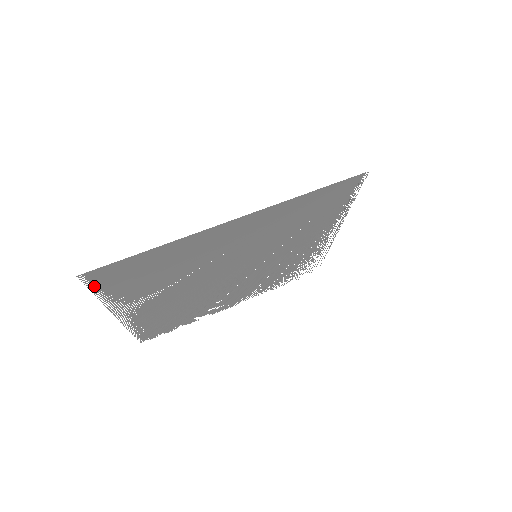
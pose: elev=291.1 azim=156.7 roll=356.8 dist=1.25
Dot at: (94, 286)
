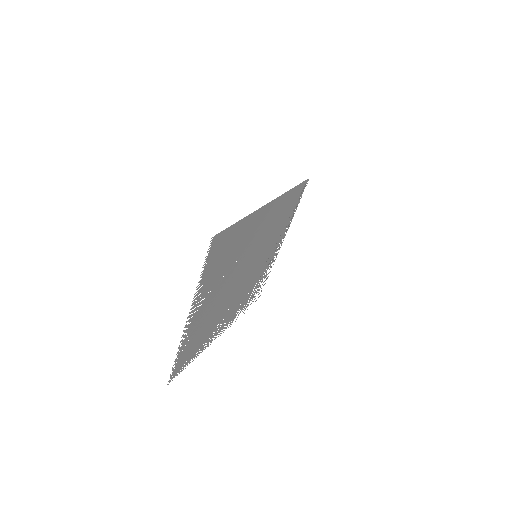
Dot at: (208, 257)
